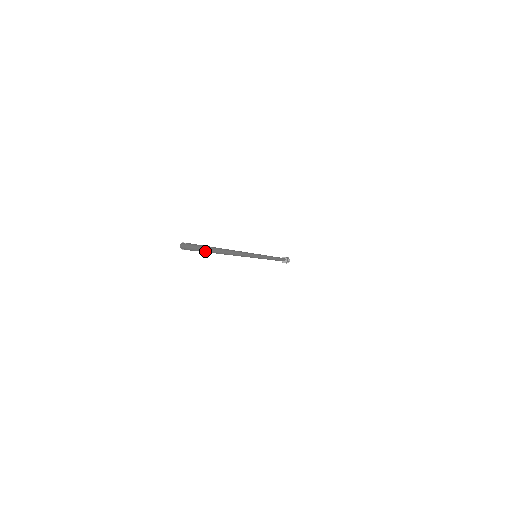
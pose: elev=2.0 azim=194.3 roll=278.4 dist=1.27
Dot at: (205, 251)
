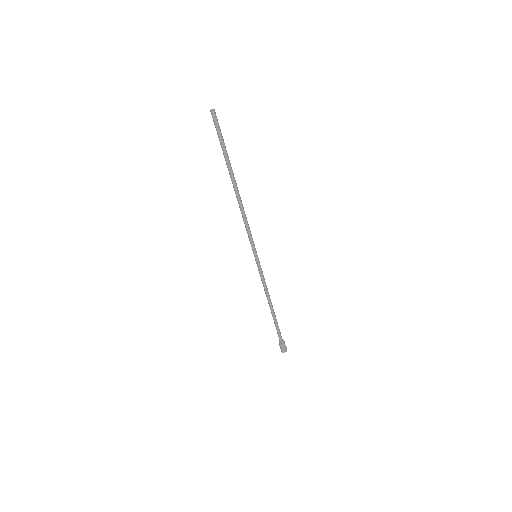
Dot at: (224, 143)
